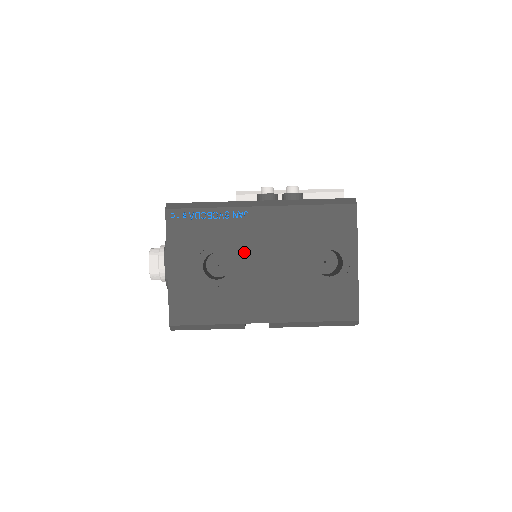
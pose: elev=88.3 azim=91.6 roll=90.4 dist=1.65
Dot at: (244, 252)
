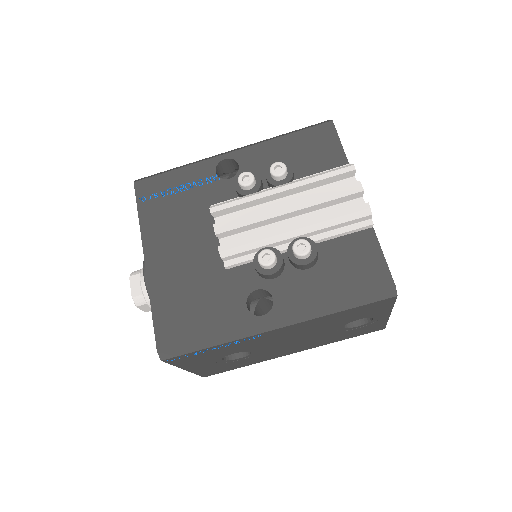
Dot at: (264, 346)
